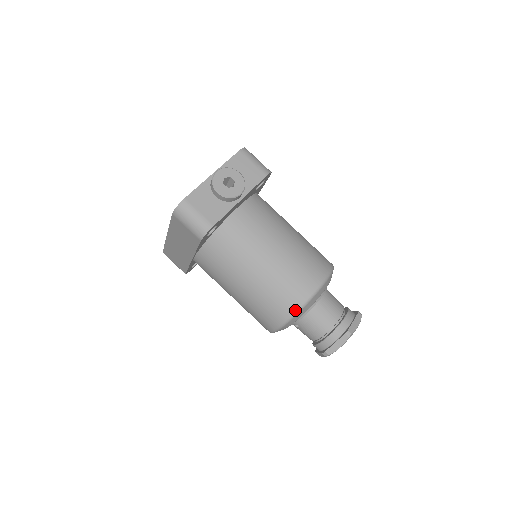
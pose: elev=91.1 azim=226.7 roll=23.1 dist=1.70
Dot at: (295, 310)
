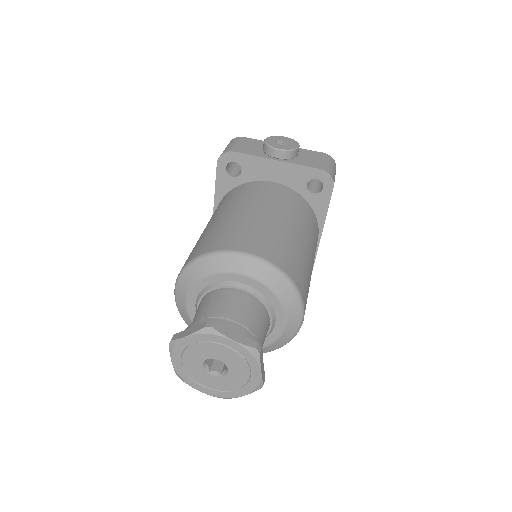
Dot at: (202, 253)
